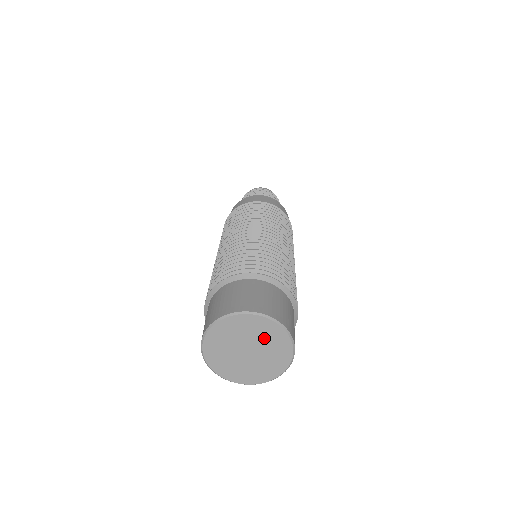
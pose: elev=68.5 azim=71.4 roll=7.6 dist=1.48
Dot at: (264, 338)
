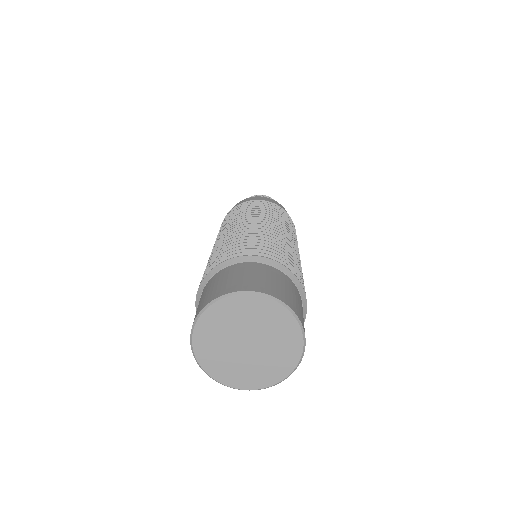
Dot at: (271, 330)
